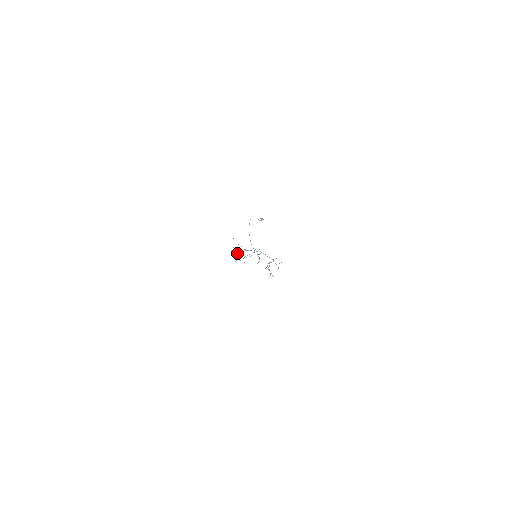
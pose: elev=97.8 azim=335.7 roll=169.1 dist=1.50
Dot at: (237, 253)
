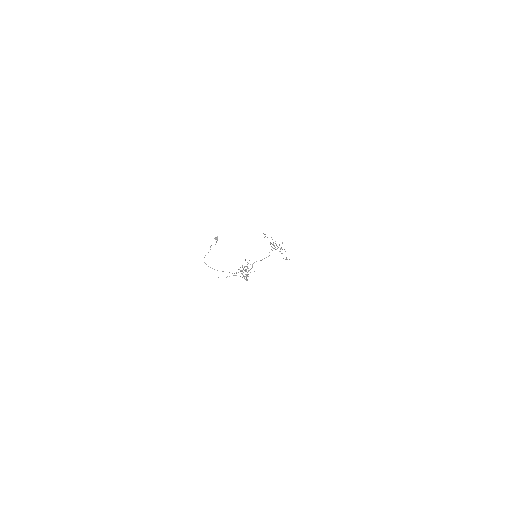
Dot at: occluded
